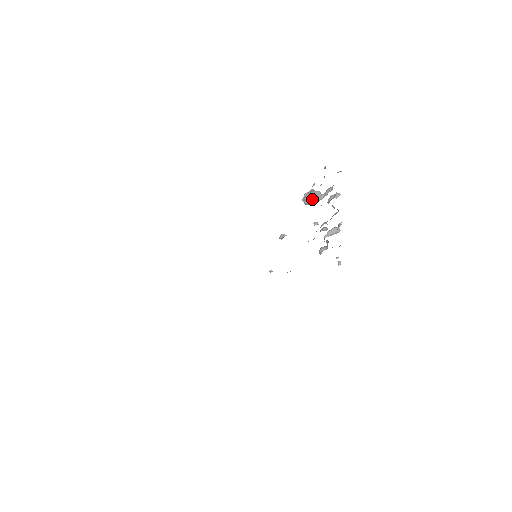
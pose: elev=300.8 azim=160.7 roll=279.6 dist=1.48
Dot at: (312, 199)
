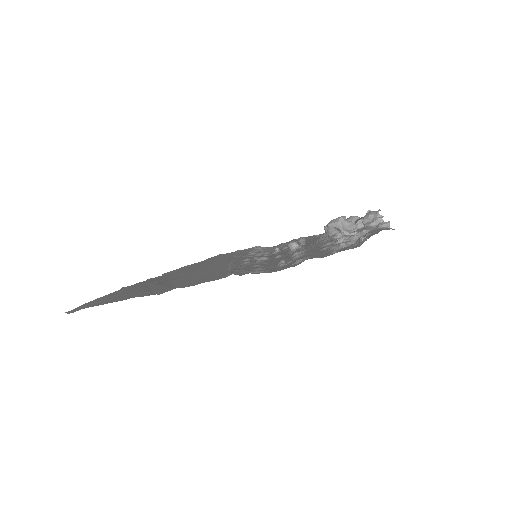
Dot at: (337, 238)
